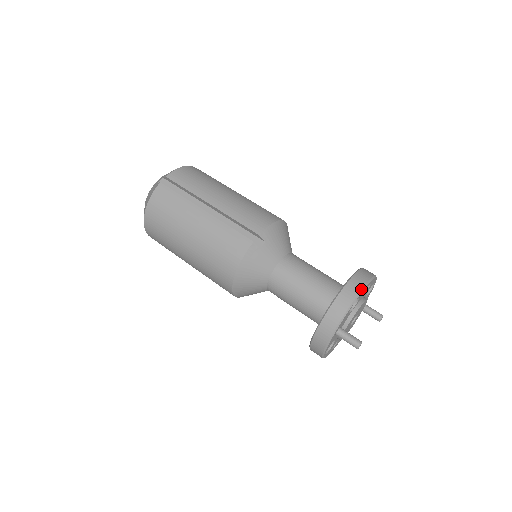
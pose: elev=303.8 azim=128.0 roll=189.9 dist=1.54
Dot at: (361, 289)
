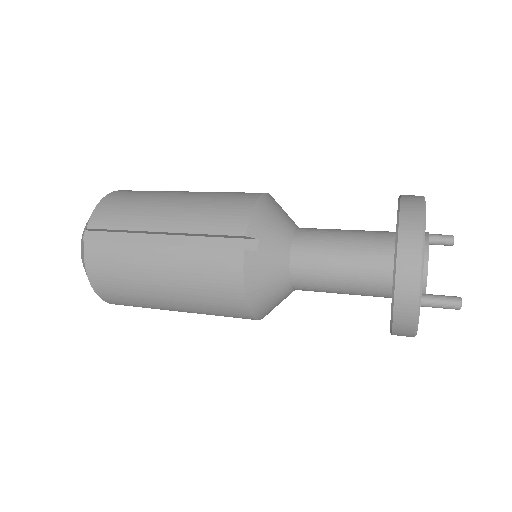
Dot at: (422, 231)
